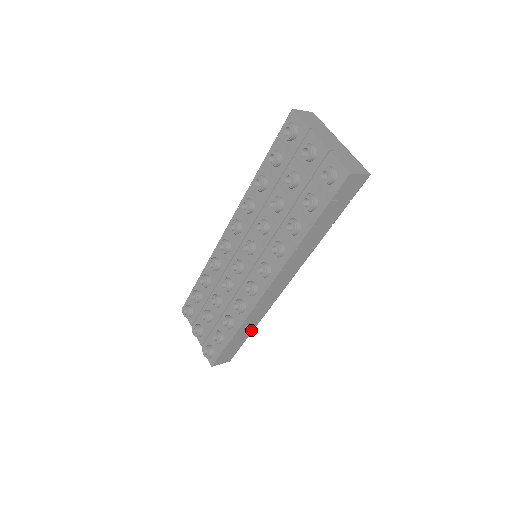
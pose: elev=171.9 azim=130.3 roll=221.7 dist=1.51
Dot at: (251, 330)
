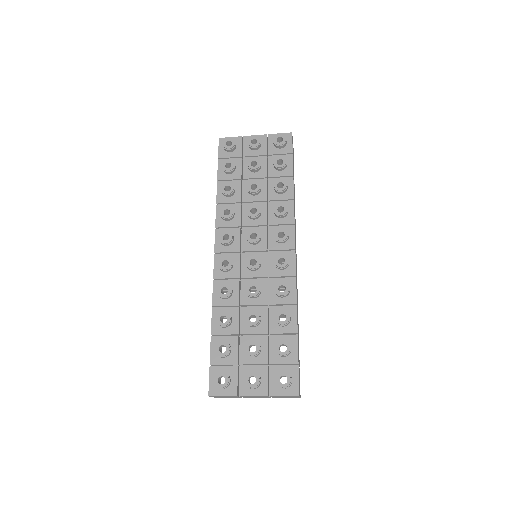
Dot at: (298, 329)
